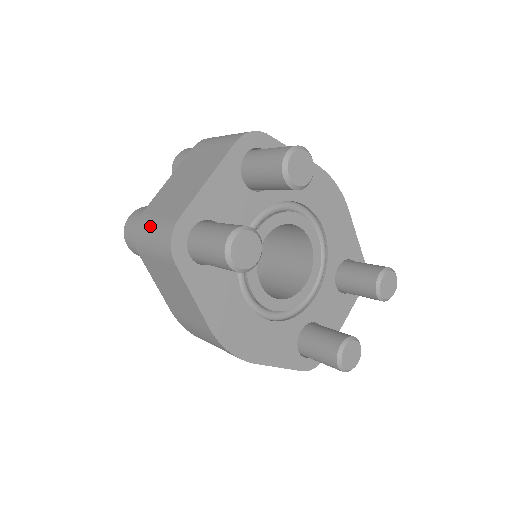
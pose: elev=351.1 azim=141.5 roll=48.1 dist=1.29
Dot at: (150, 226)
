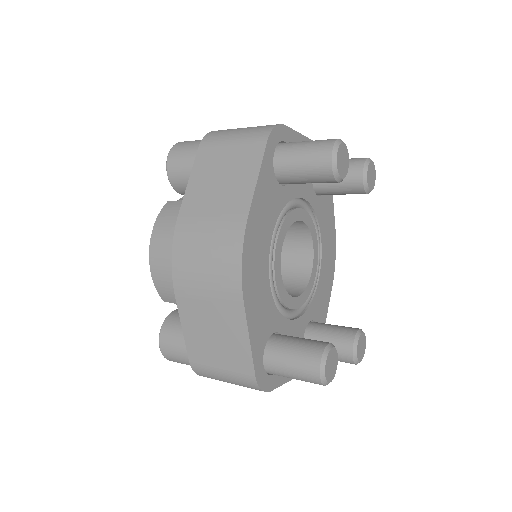
Dot at: (239, 128)
